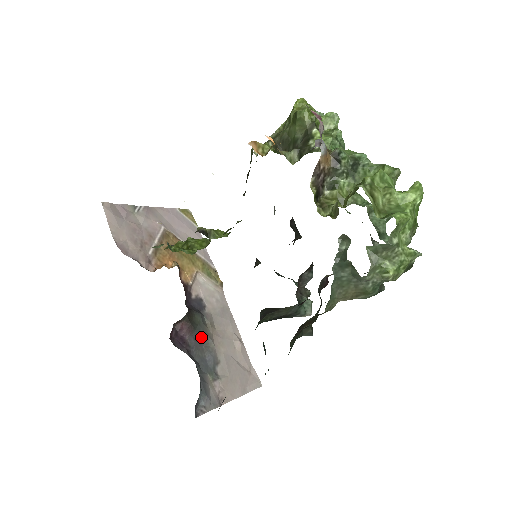
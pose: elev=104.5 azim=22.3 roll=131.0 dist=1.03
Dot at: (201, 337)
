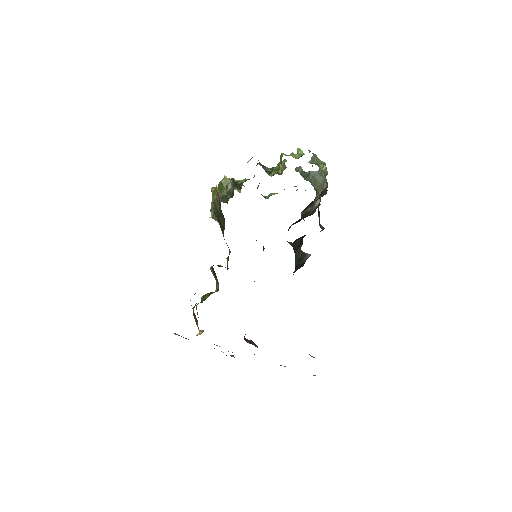
Dot at: occluded
